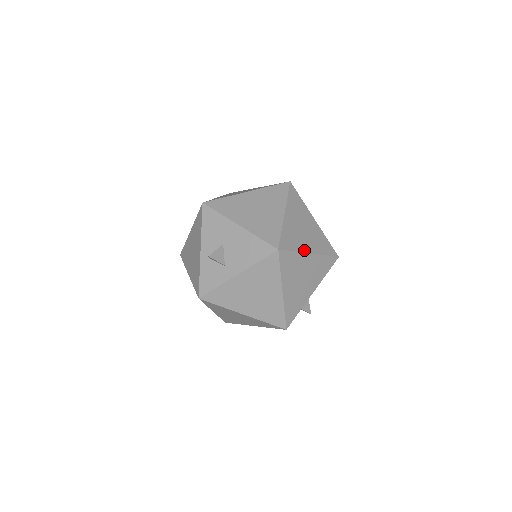
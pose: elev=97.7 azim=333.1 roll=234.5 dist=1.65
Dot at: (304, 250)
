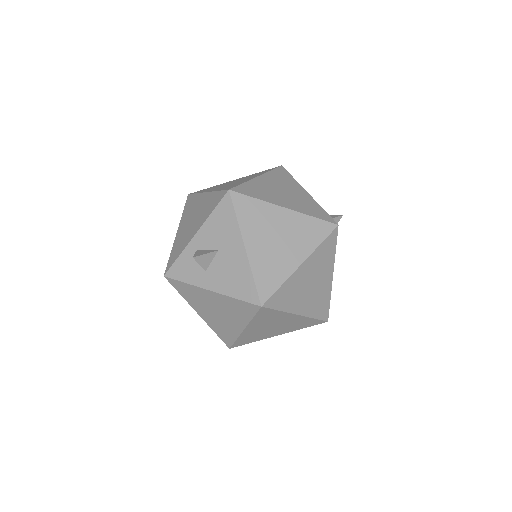
Dot at: (293, 310)
